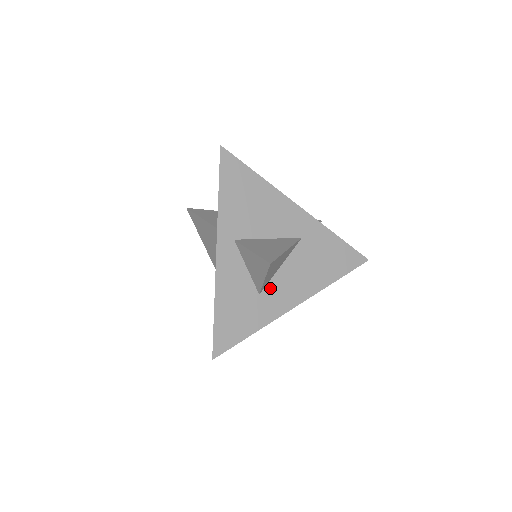
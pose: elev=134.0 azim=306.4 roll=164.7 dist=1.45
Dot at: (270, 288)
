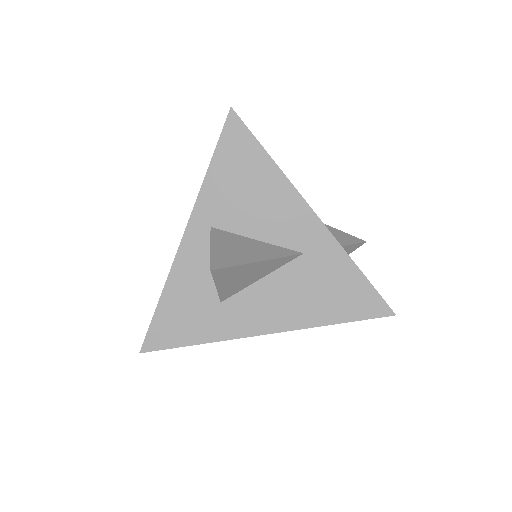
Dot at: (238, 300)
